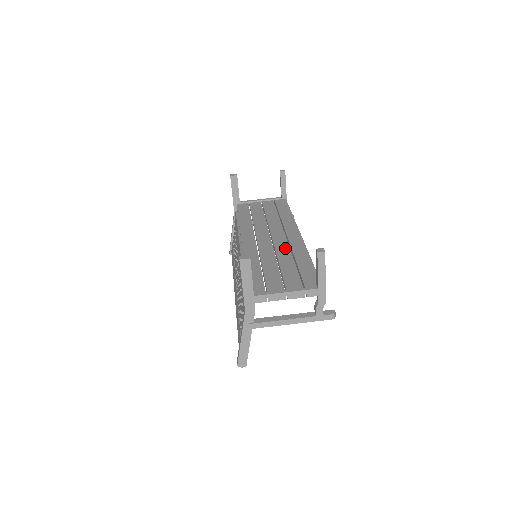
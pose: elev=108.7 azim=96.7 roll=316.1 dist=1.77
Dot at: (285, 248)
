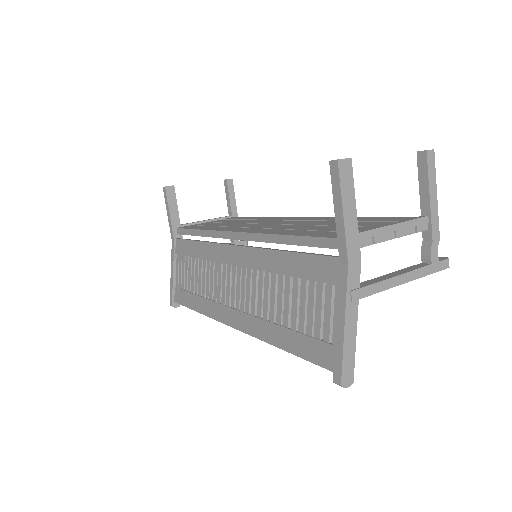
Dot at: (309, 221)
